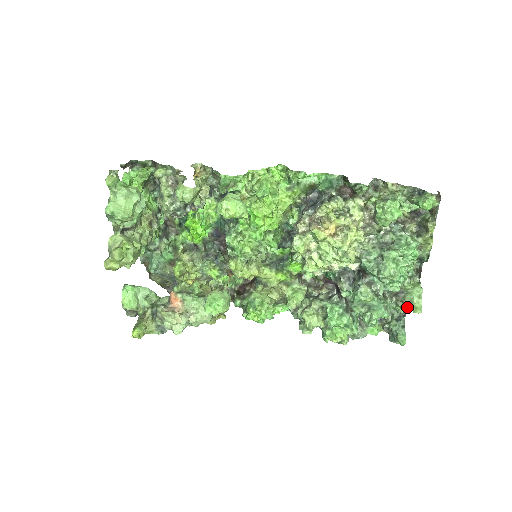
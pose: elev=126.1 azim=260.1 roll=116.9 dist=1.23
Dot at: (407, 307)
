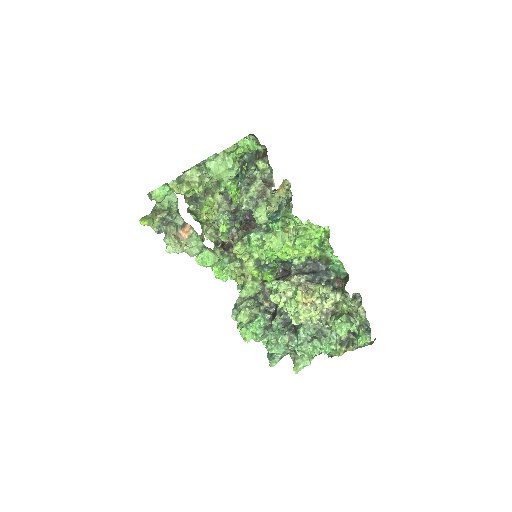
Dot at: (293, 362)
